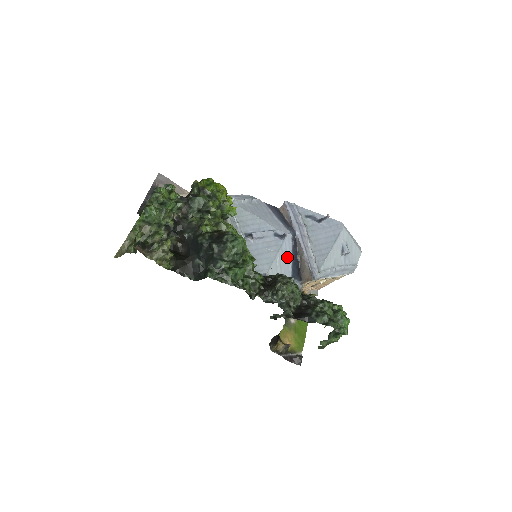
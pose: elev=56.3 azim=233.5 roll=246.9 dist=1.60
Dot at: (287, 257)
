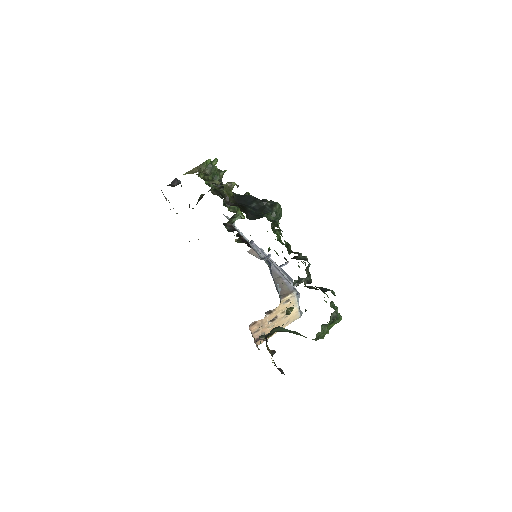
Dot at: occluded
